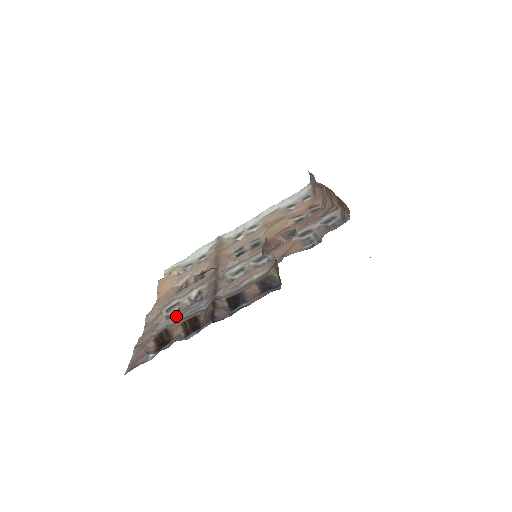
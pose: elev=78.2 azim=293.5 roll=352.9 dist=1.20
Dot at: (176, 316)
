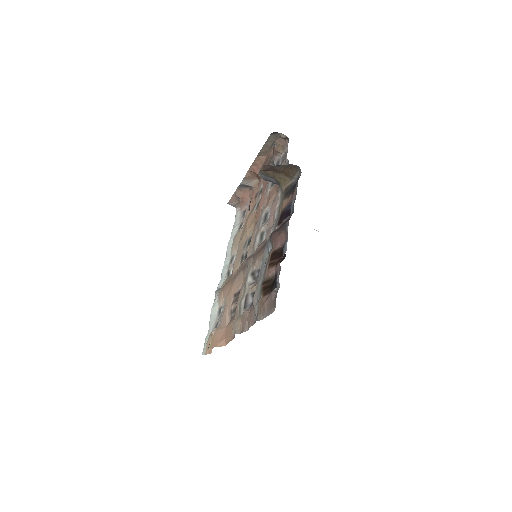
Dot at: (258, 282)
